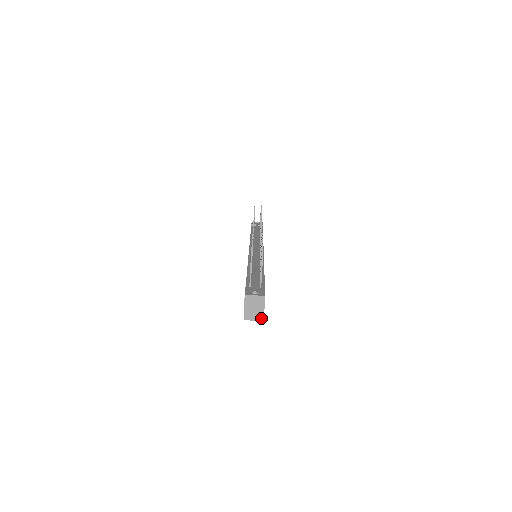
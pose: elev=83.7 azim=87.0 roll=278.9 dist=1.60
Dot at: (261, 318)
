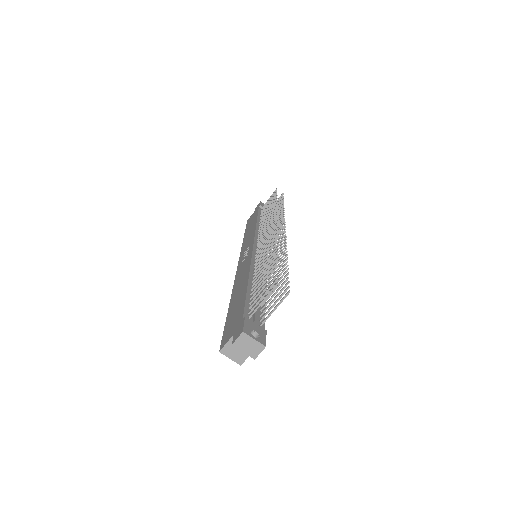
Dot at: (240, 361)
